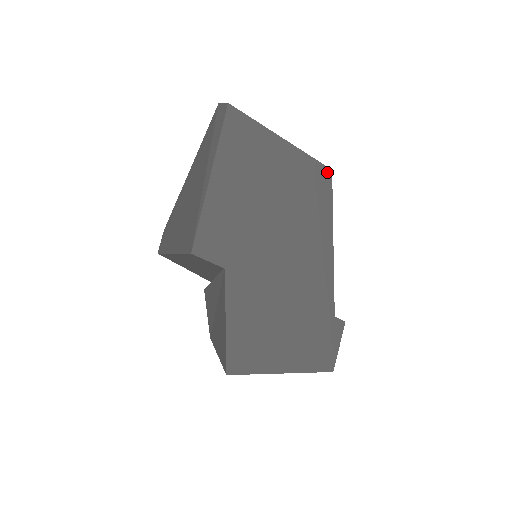
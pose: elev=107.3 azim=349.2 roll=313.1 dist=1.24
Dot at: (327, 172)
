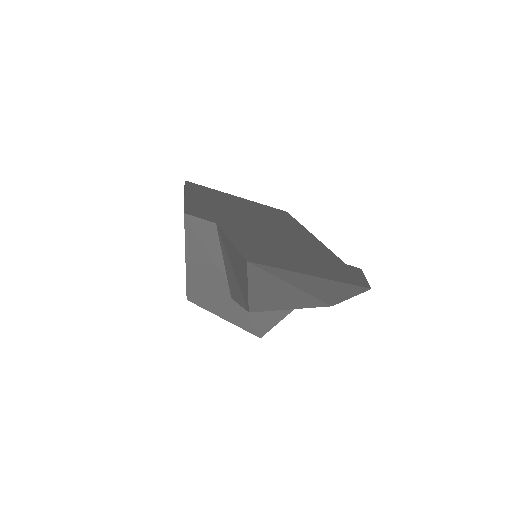
Dot at: (283, 212)
